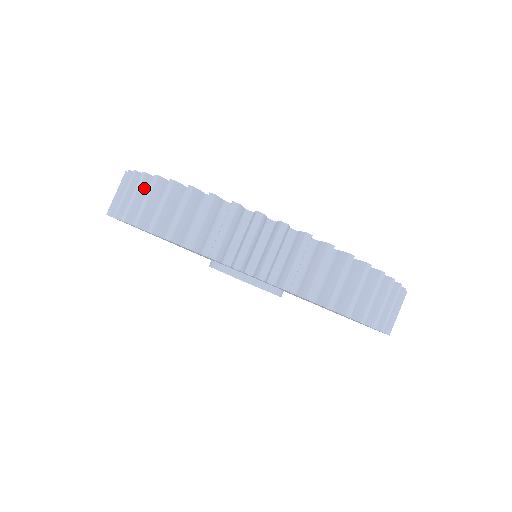
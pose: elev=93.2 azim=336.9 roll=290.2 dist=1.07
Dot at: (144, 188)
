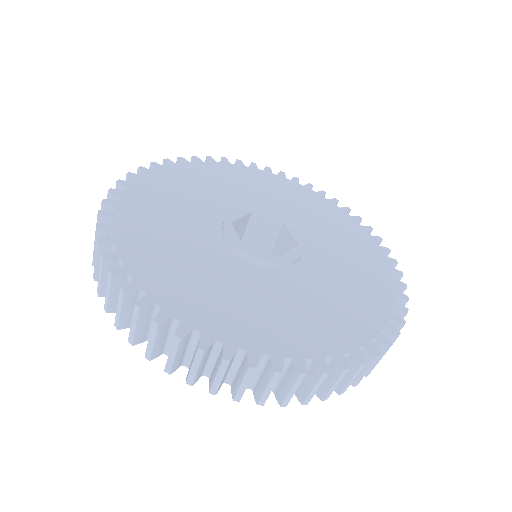
Dot at: (160, 333)
